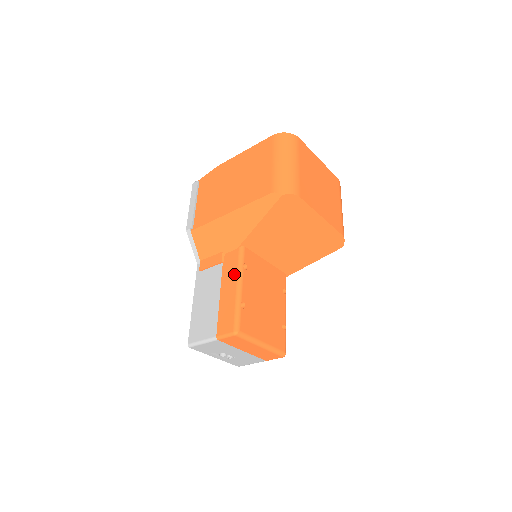
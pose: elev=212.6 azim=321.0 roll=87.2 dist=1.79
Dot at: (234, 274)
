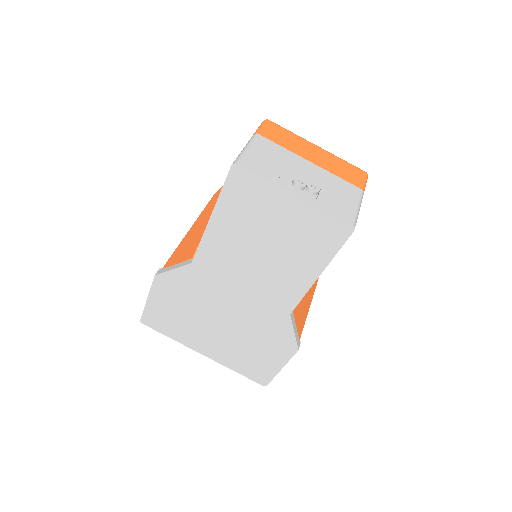
Dot at: occluded
